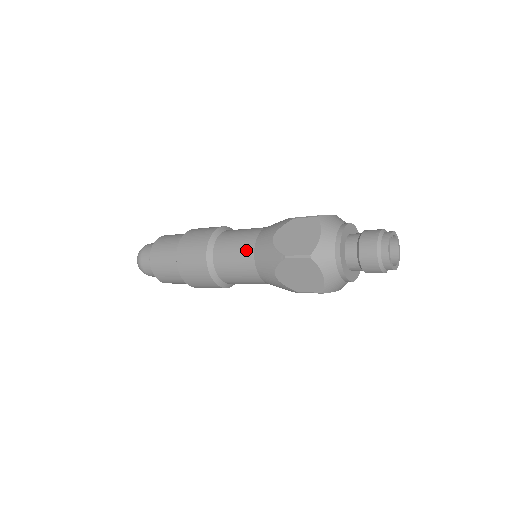
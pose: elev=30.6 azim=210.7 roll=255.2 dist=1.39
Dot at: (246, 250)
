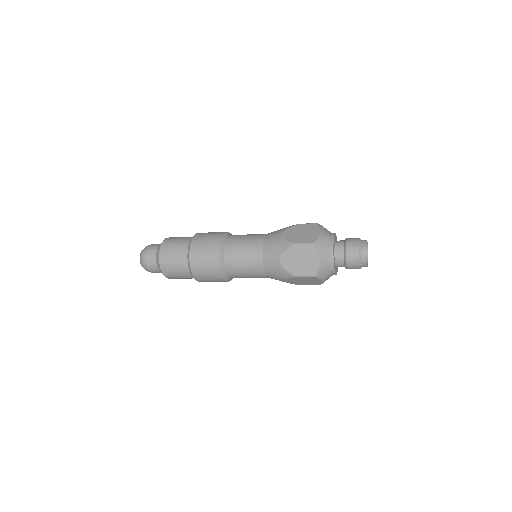
Dot at: (256, 243)
